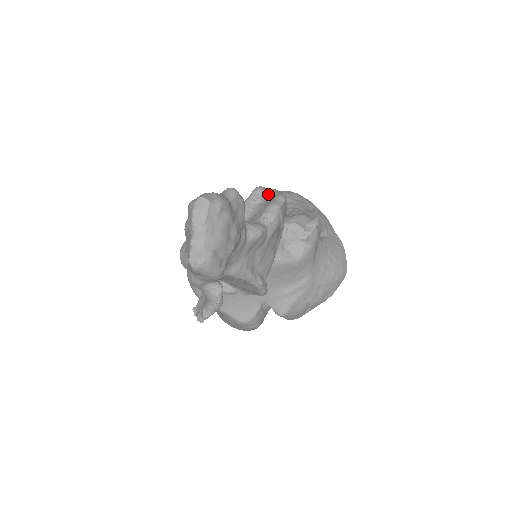
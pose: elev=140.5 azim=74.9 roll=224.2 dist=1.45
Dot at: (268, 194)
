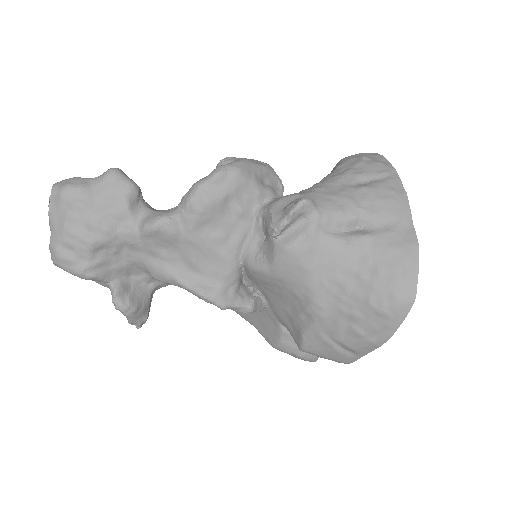
Dot at: occluded
